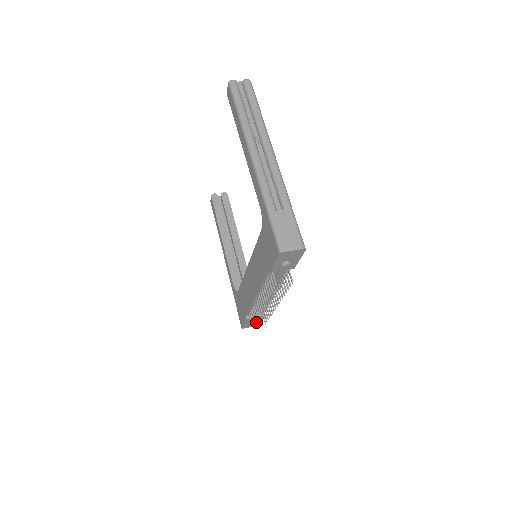
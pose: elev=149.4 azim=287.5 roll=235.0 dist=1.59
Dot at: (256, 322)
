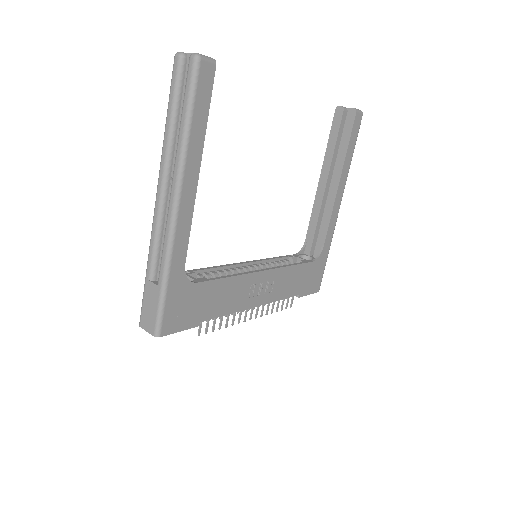
Dot at: occluded
